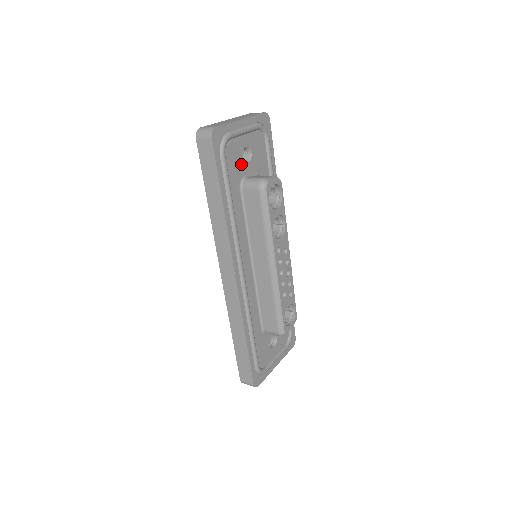
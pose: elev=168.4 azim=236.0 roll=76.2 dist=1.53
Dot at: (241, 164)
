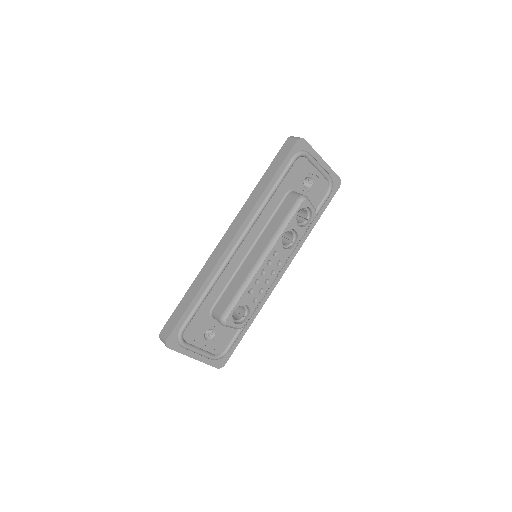
Dot at: (300, 181)
